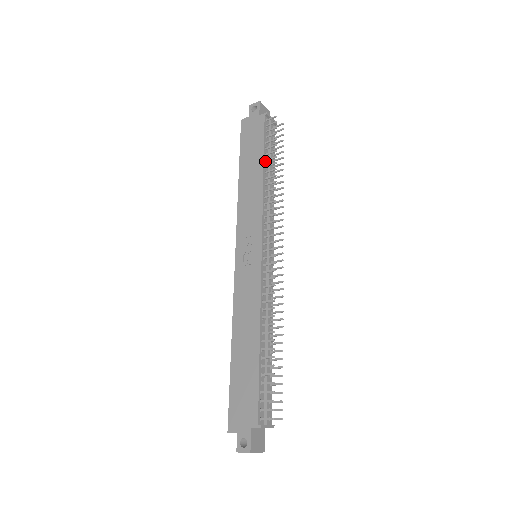
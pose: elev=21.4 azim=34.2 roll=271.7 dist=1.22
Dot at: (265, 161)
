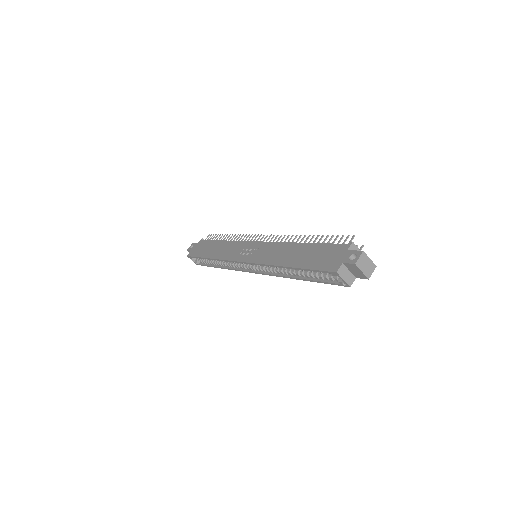
Dot at: occluded
